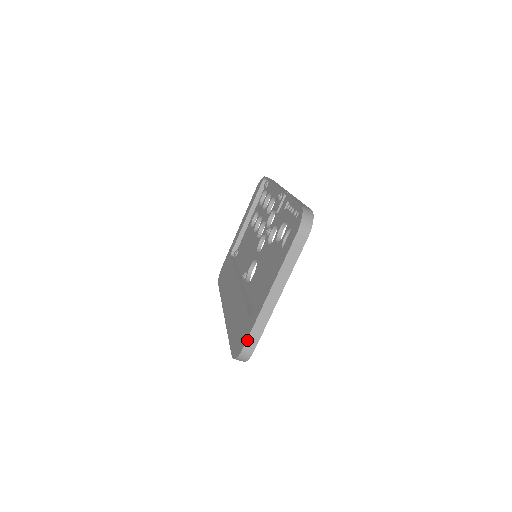
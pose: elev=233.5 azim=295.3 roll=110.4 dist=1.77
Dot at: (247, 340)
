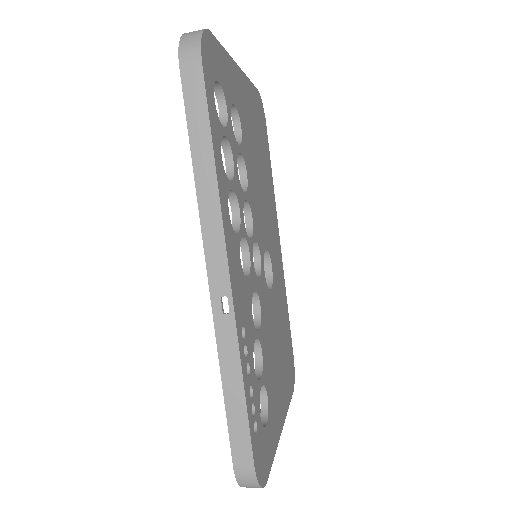
Dot at: occluded
